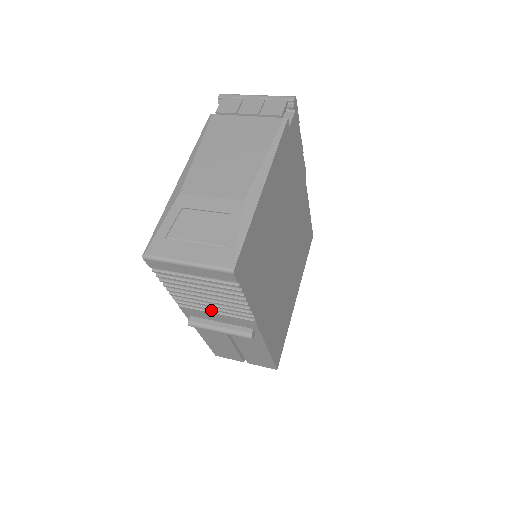
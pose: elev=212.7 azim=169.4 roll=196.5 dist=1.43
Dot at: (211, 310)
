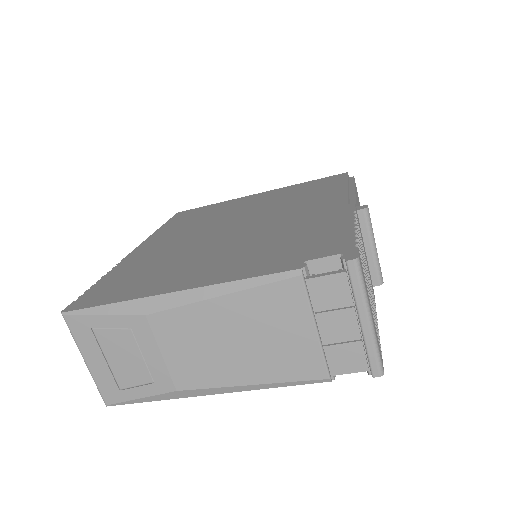
Dot at: occluded
